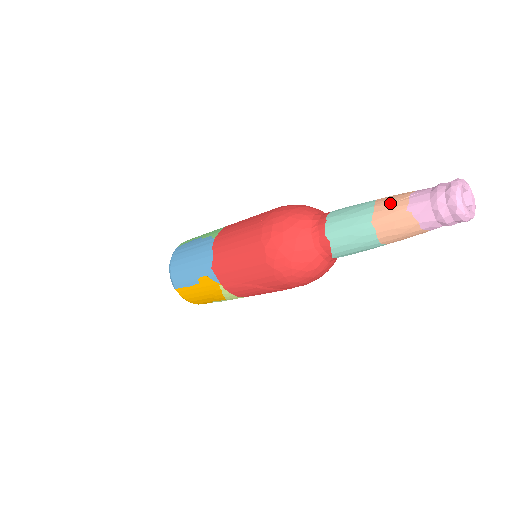
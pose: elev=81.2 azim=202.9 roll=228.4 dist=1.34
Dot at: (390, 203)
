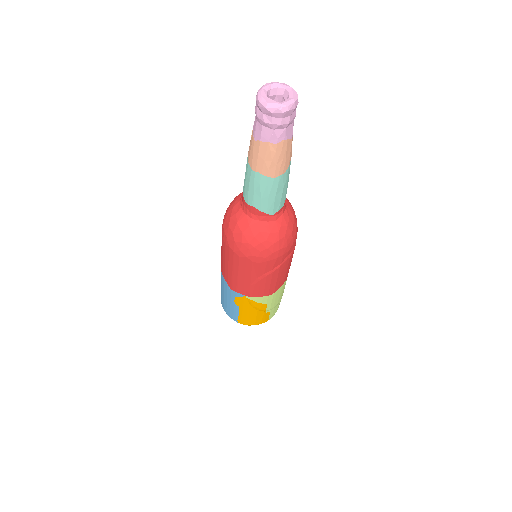
Dot at: (249, 146)
